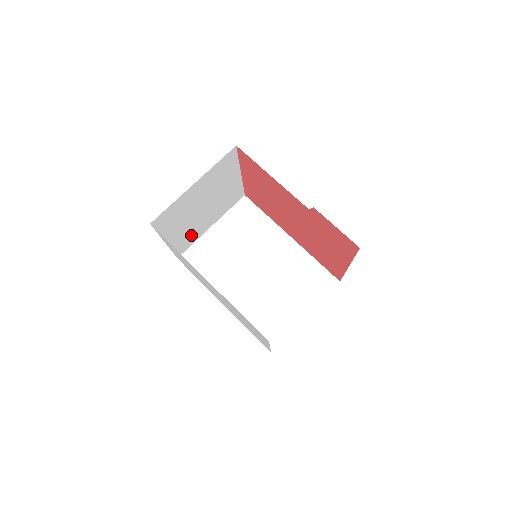
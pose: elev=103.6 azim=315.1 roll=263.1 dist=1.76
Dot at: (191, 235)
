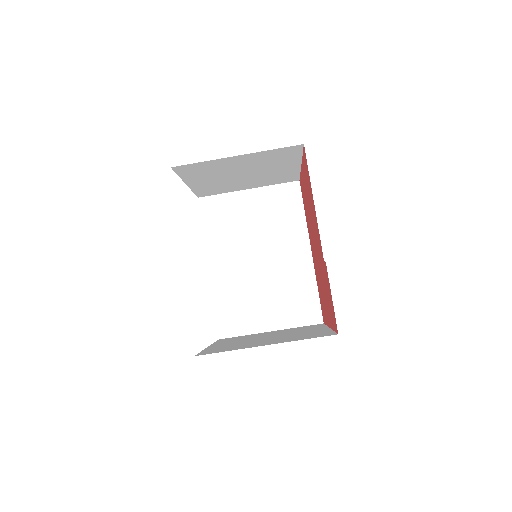
Dot at: (221, 188)
